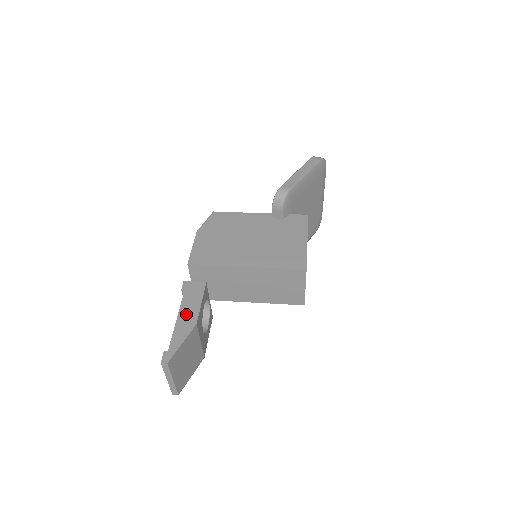
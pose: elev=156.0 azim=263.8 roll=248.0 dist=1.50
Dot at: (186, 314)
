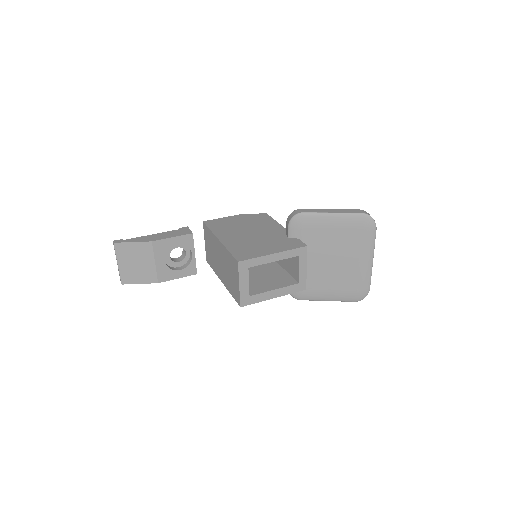
Dot at: (158, 236)
